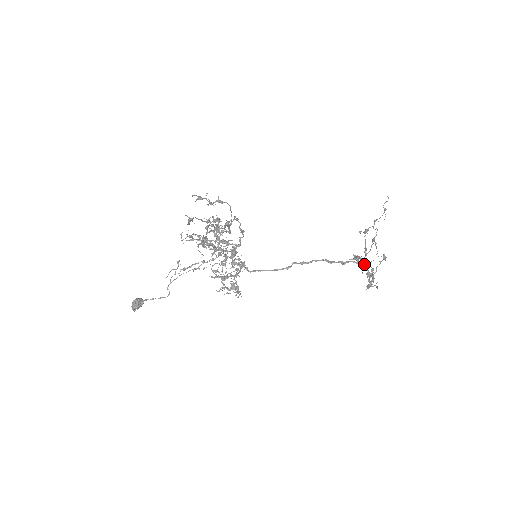
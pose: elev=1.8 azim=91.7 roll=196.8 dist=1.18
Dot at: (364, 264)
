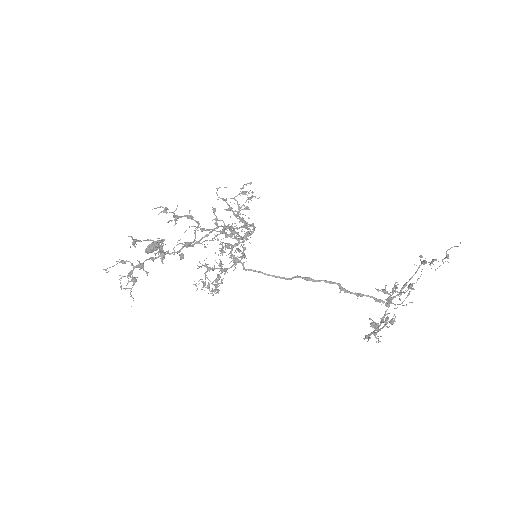
Dot at: (386, 305)
